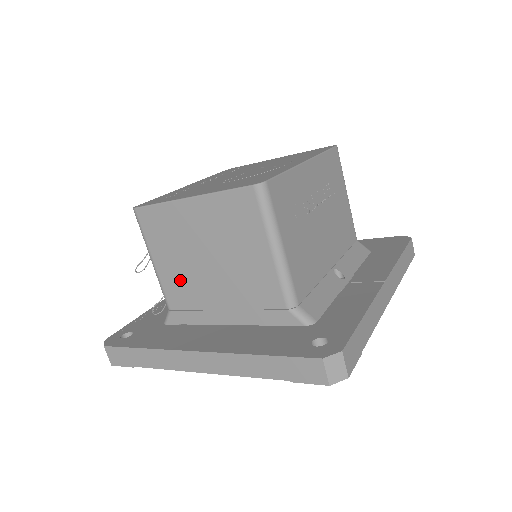
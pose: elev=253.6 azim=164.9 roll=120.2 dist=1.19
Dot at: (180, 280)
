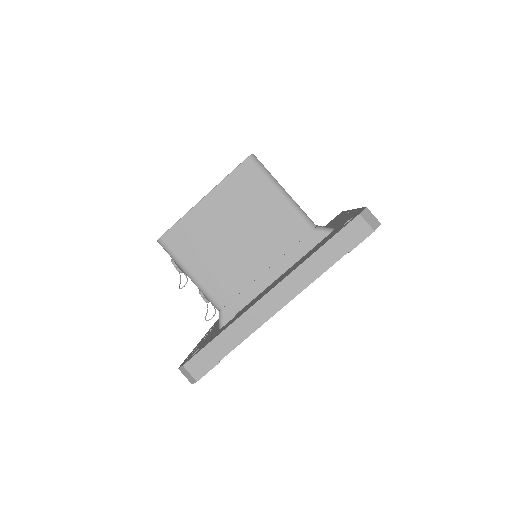
Dot at: (220, 272)
